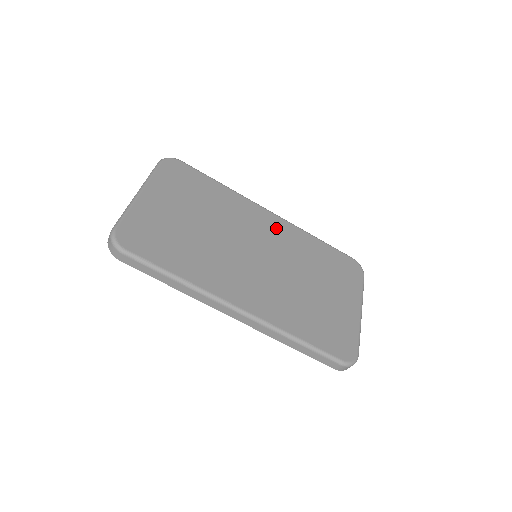
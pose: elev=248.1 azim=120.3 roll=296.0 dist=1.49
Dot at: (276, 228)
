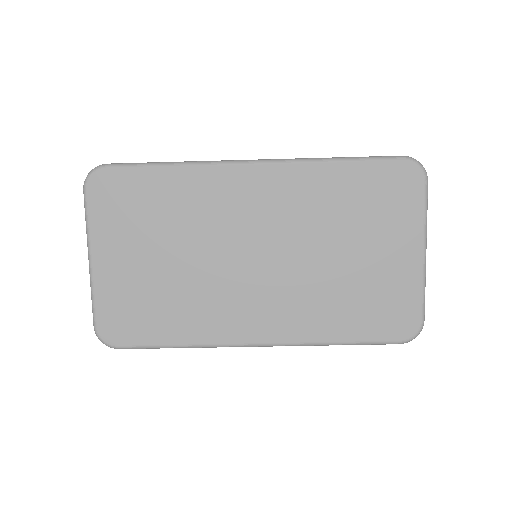
Dot at: (269, 190)
